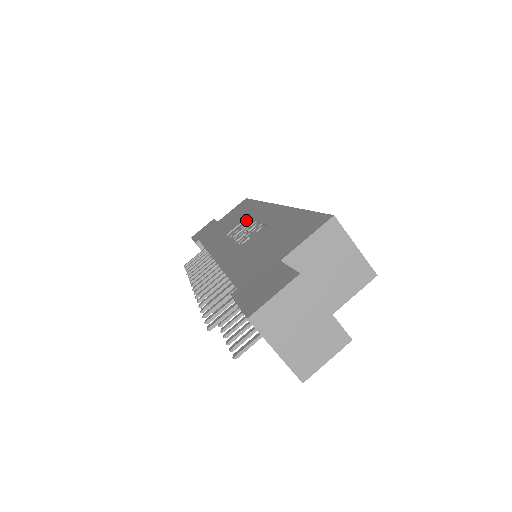
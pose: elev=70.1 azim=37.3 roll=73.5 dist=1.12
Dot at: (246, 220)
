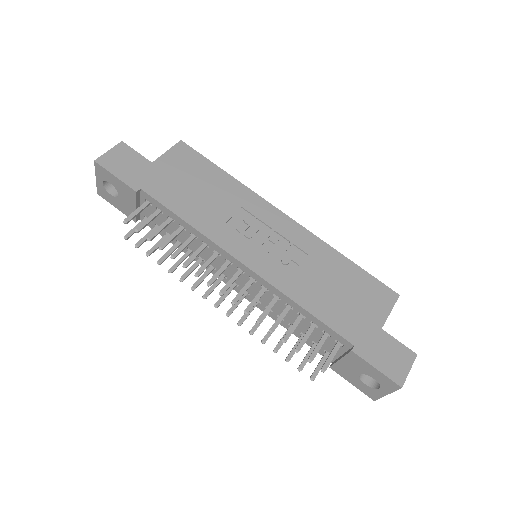
Dot at: (242, 210)
